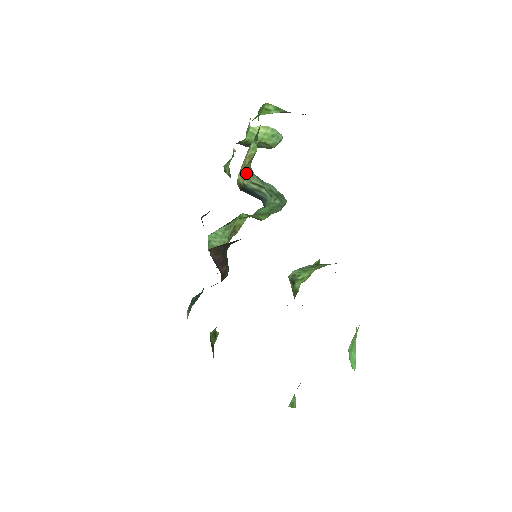
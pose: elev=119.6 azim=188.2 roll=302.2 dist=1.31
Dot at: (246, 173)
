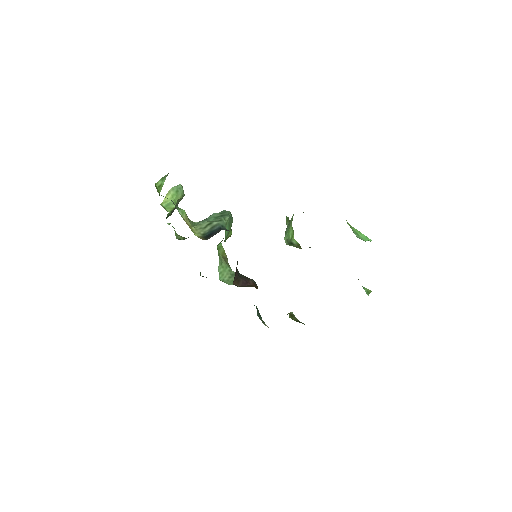
Dot at: (195, 228)
